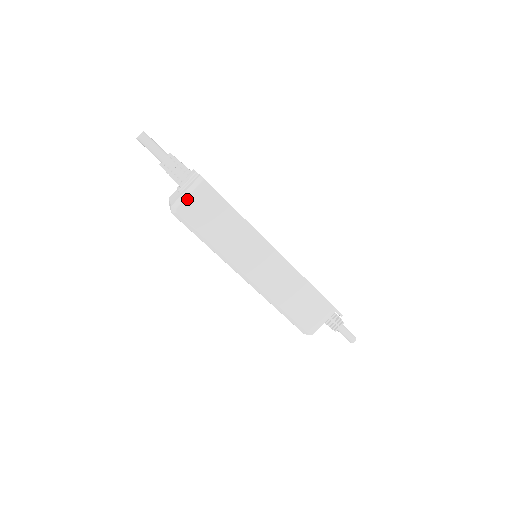
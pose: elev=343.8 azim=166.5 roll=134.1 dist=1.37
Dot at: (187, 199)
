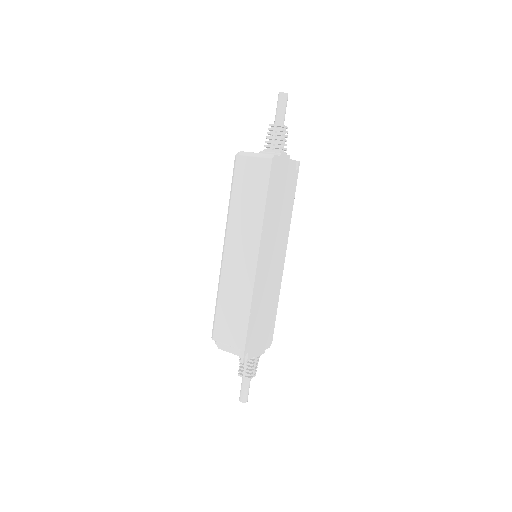
Dot at: (250, 157)
